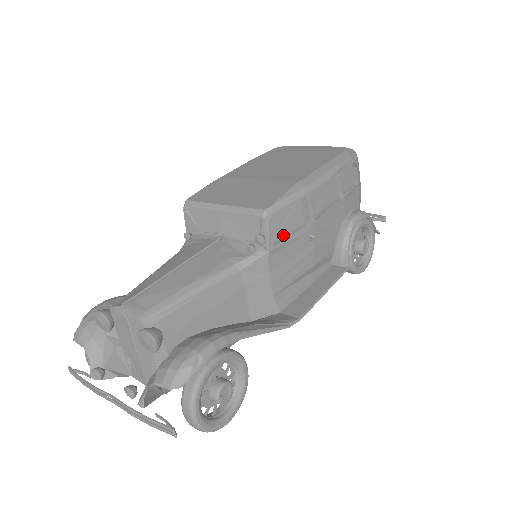
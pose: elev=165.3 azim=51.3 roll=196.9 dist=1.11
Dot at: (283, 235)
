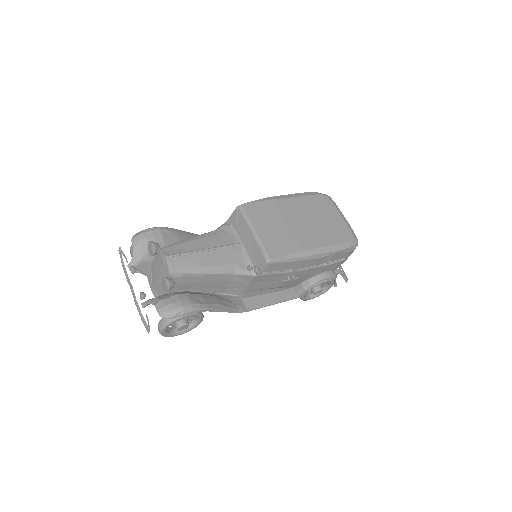
Dot at: (272, 271)
